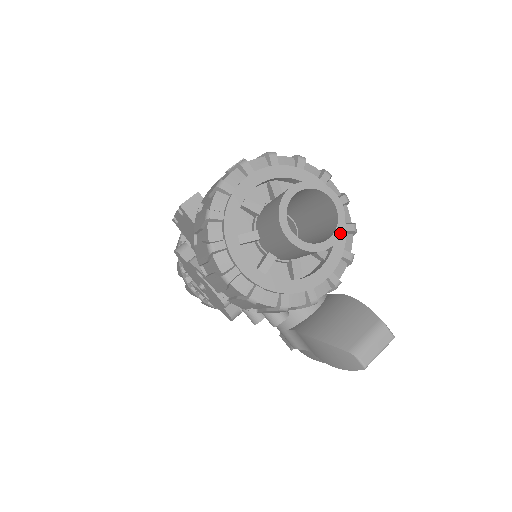
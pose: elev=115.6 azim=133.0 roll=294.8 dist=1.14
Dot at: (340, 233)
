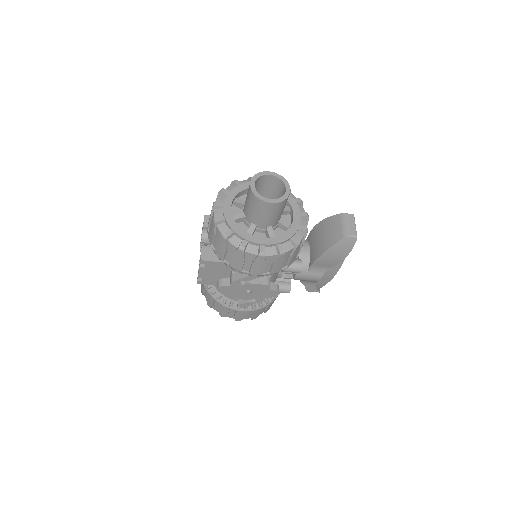
Dot at: (287, 184)
